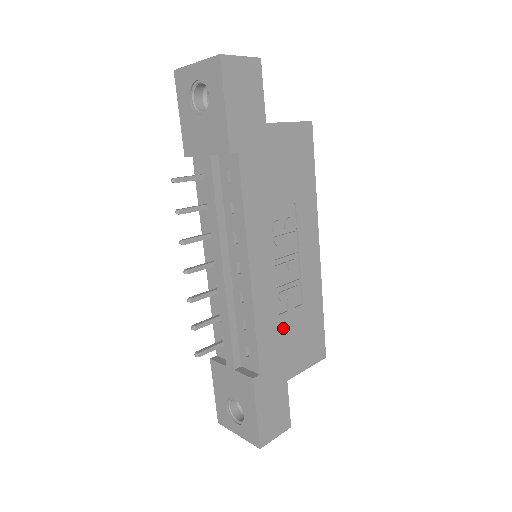
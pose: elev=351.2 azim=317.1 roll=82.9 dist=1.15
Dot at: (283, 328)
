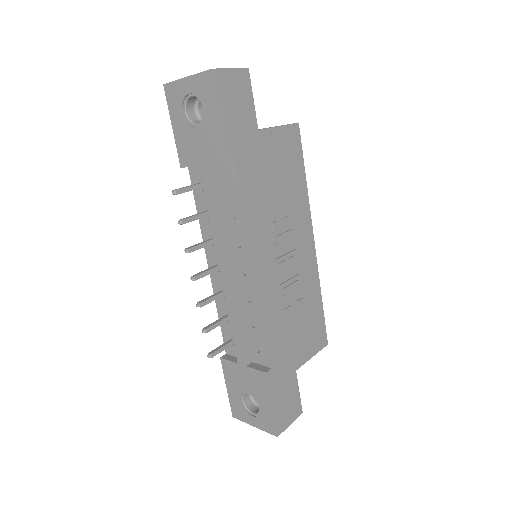
Dot at: (288, 322)
